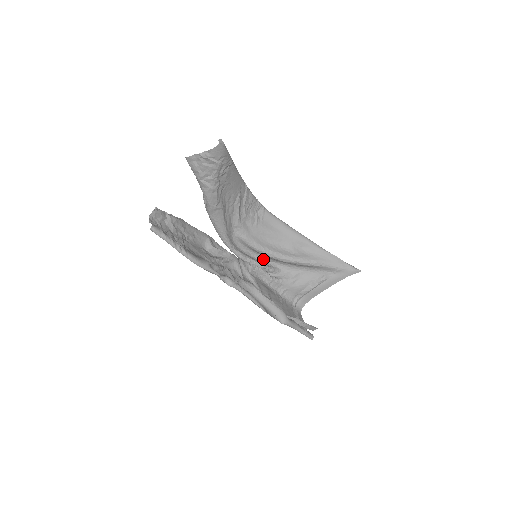
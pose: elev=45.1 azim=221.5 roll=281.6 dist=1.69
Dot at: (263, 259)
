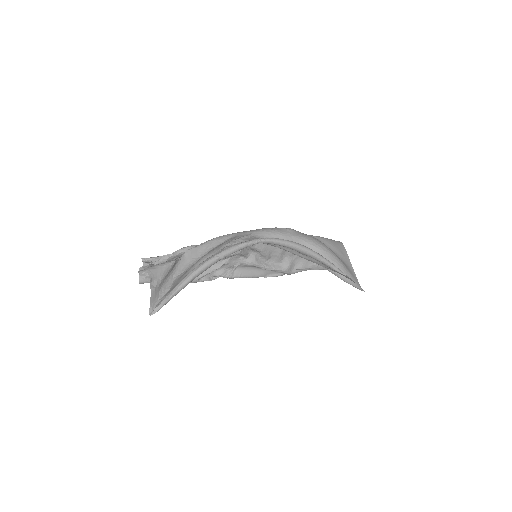
Dot at: (280, 234)
